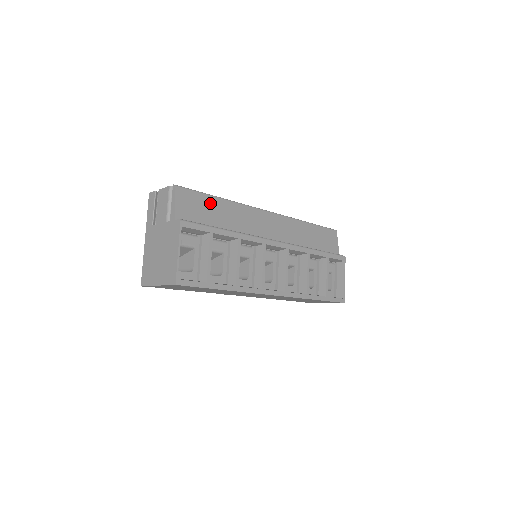
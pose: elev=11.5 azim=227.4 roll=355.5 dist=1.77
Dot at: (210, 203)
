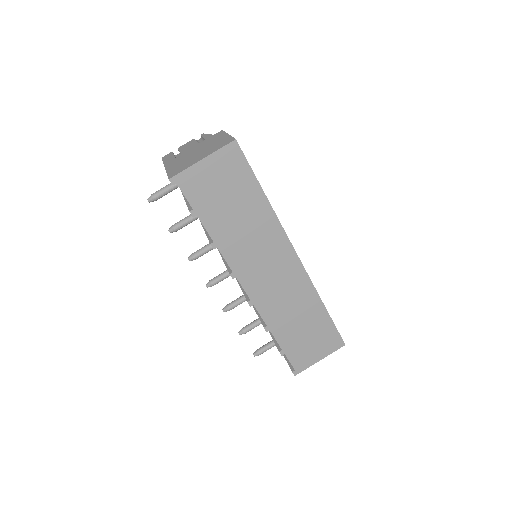
Dot at: occluded
